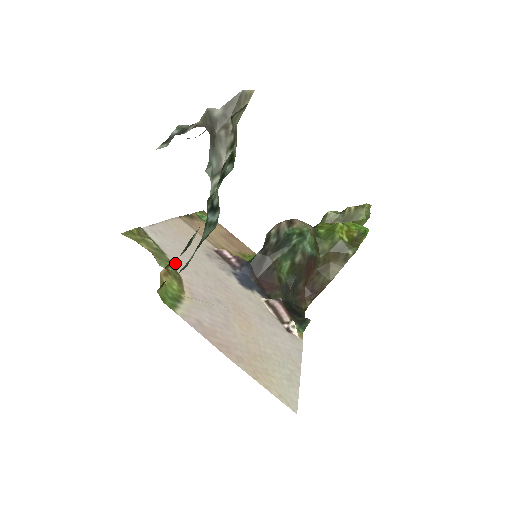
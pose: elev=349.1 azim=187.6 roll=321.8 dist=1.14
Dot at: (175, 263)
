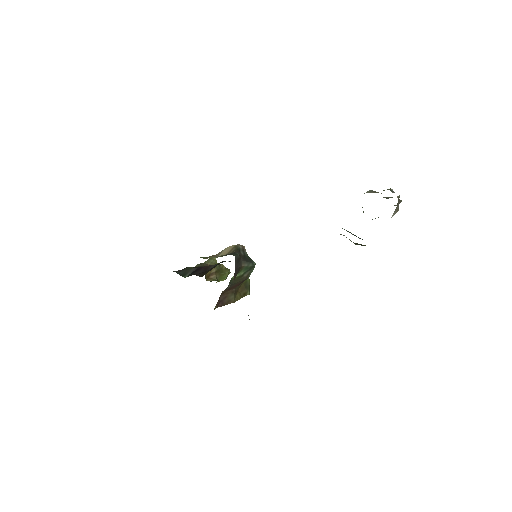
Dot at: occluded
